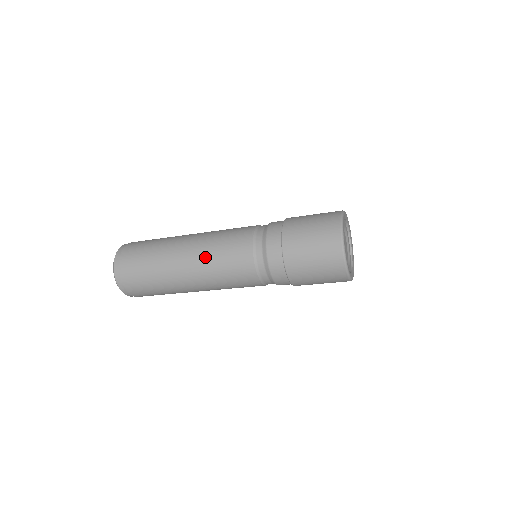
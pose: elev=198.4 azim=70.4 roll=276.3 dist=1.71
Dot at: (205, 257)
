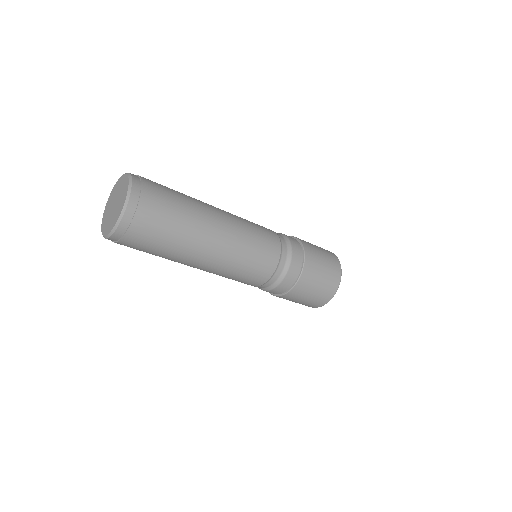
Dot at: (237, 217)
